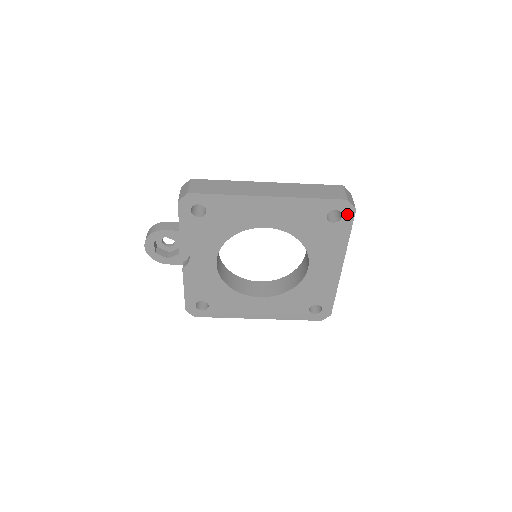
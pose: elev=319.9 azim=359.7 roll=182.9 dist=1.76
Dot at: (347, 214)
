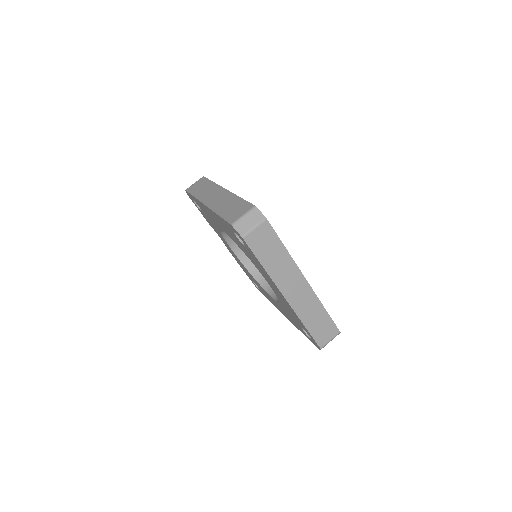
Dot at: (243, 240)
